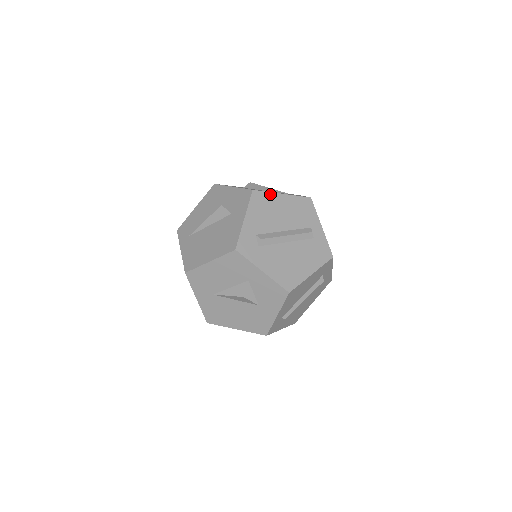
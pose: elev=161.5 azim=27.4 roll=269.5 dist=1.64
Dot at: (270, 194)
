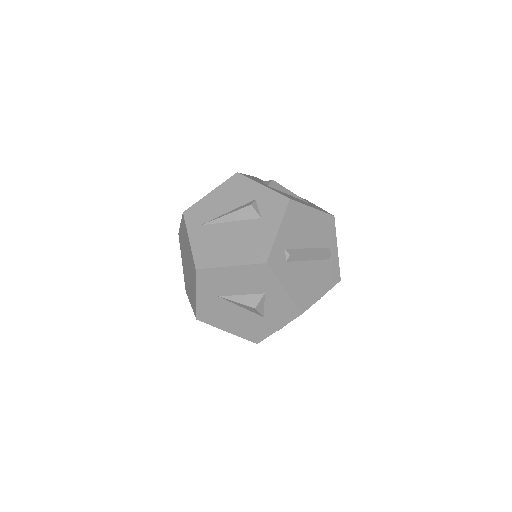
Dot at: (303, 206)
